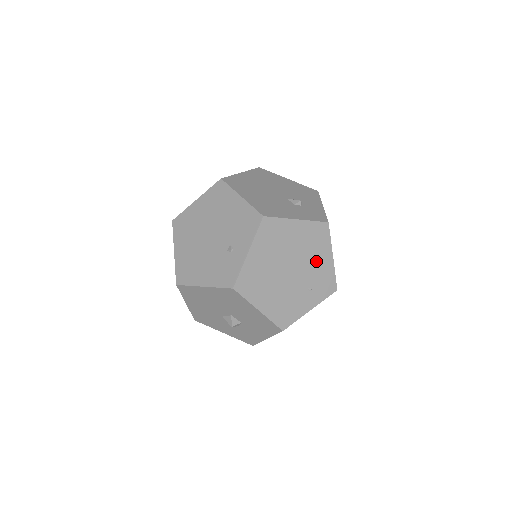
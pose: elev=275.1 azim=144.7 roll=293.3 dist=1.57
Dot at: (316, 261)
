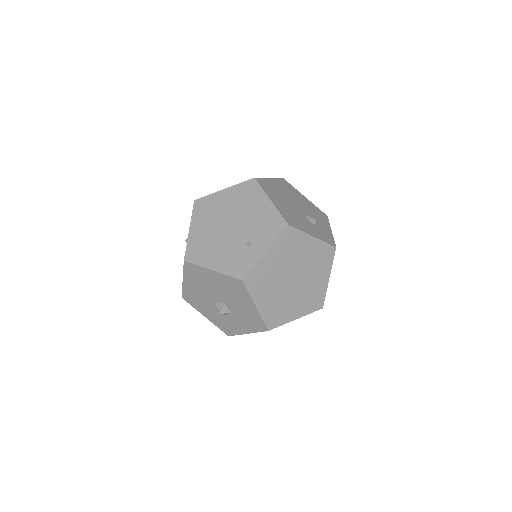
Dot at: (315, 278)
